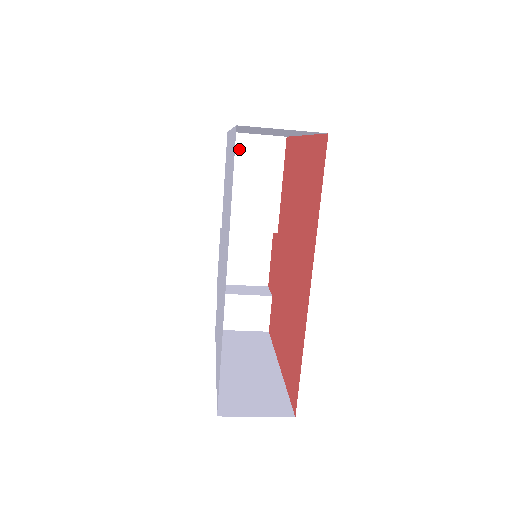
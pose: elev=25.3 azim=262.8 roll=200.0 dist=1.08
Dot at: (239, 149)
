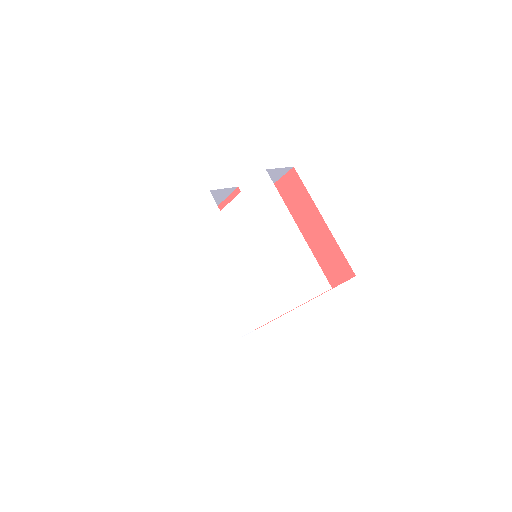
Dot at: occluded
